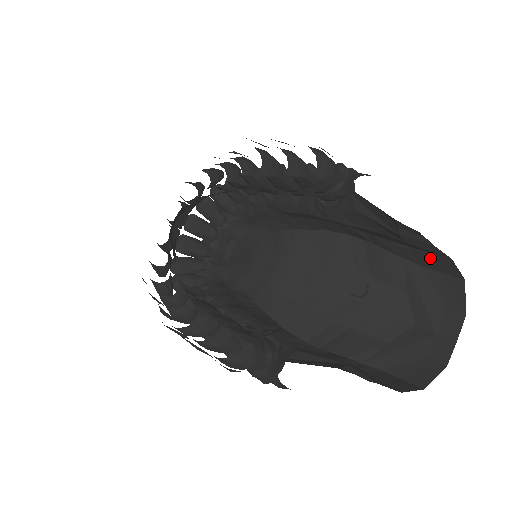
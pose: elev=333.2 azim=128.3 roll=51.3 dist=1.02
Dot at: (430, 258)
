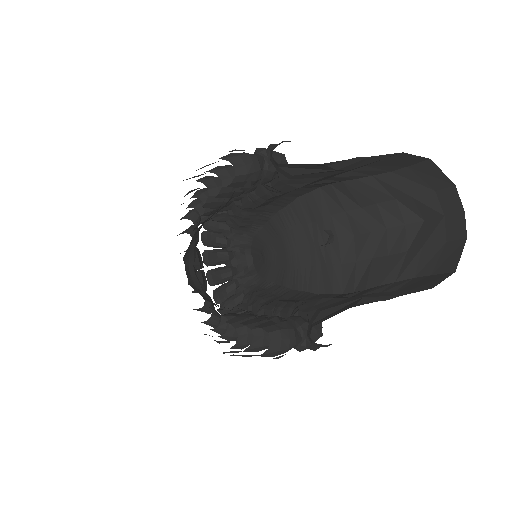
Dot at: (389, 162)
